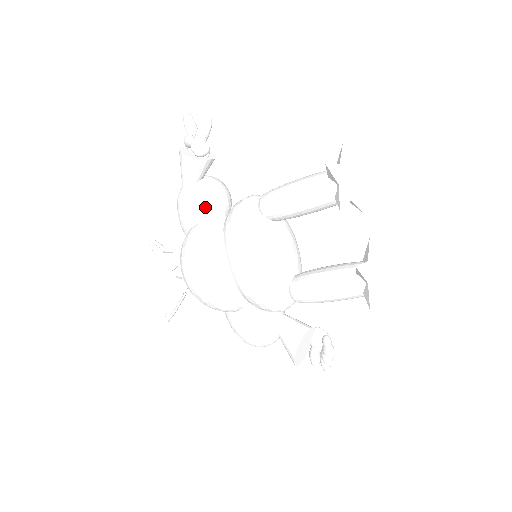
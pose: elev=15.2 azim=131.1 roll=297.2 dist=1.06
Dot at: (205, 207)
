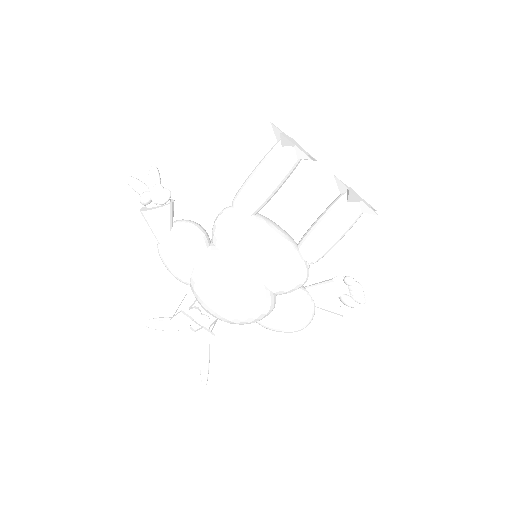
Dot at: (195, 243)
